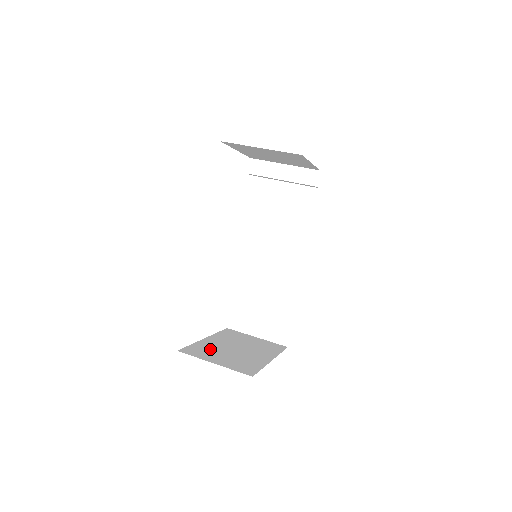
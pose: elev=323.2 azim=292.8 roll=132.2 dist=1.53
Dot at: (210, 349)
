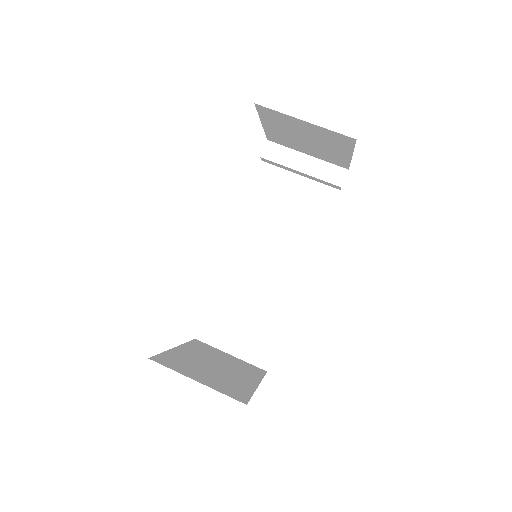
Dot at: (186, 362)
